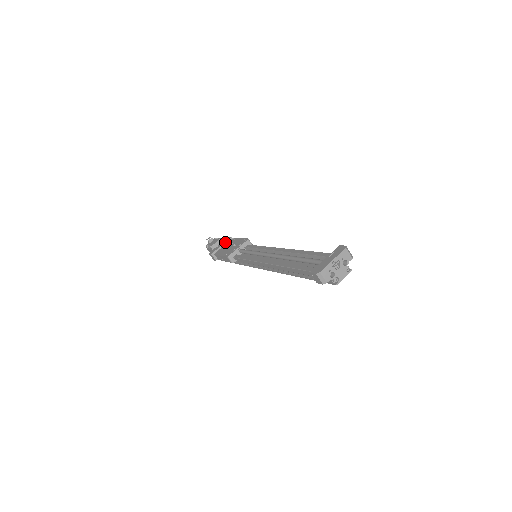
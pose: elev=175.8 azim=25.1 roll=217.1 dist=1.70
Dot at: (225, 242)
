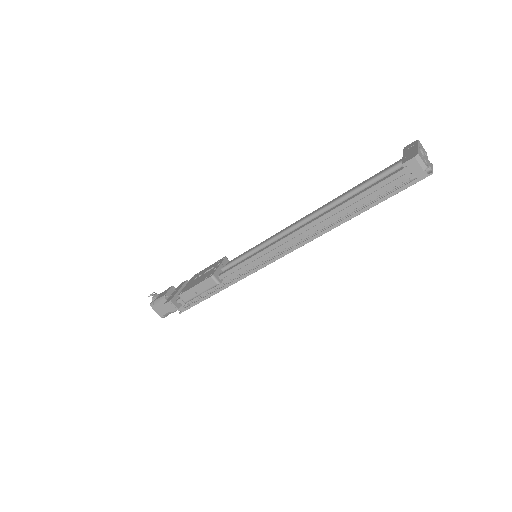
Dot at: (182, 286)
